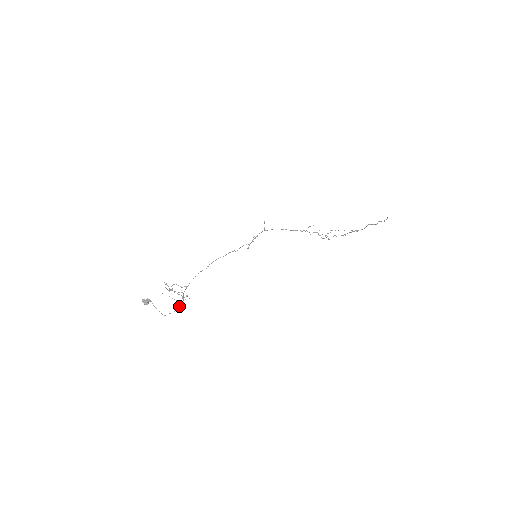
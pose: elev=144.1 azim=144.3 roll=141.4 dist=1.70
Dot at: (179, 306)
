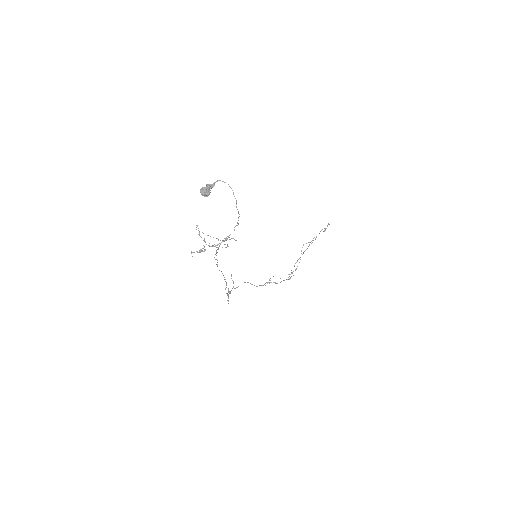
Dot at: occluded
